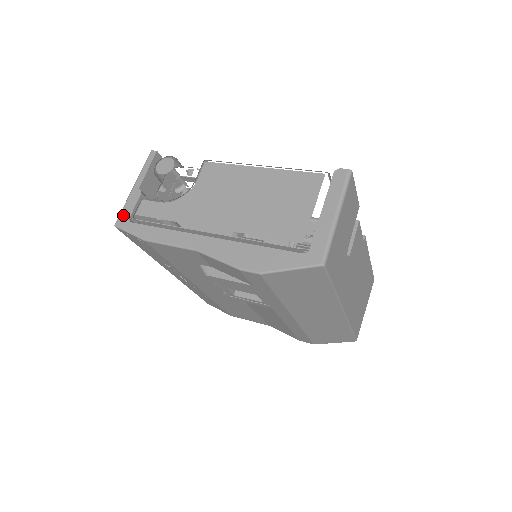
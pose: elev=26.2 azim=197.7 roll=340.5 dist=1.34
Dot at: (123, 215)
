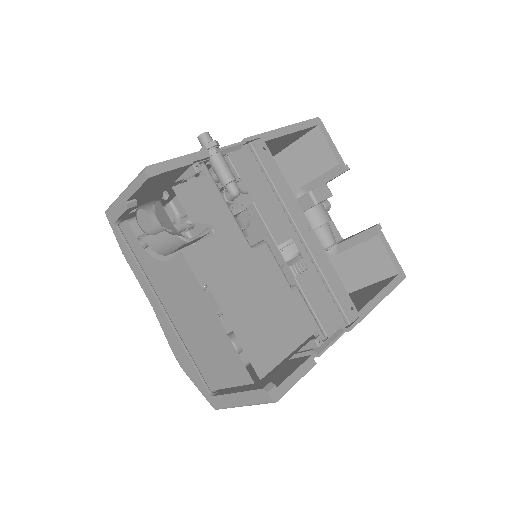
Dot at: (111, 213)
